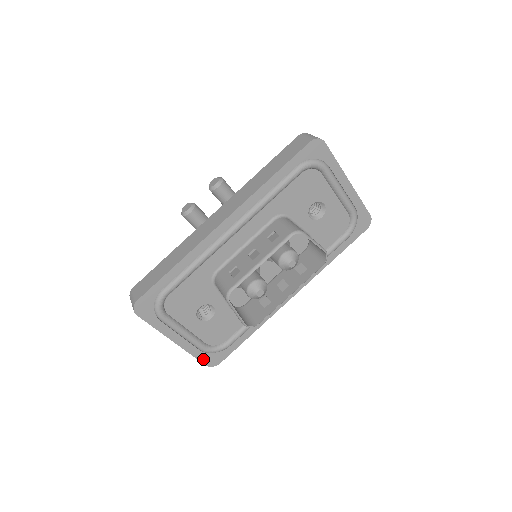
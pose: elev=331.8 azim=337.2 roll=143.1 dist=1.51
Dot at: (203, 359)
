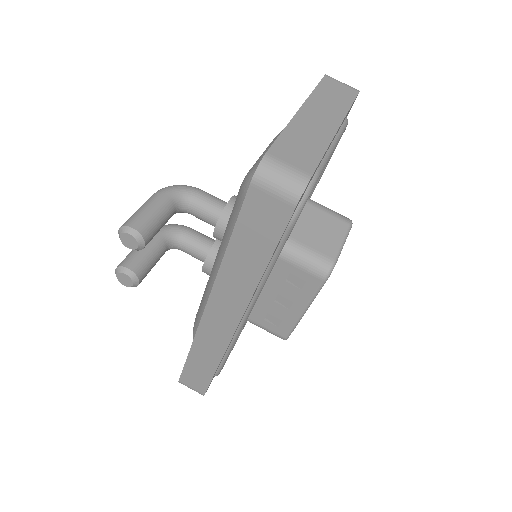
Dot at: occluded
